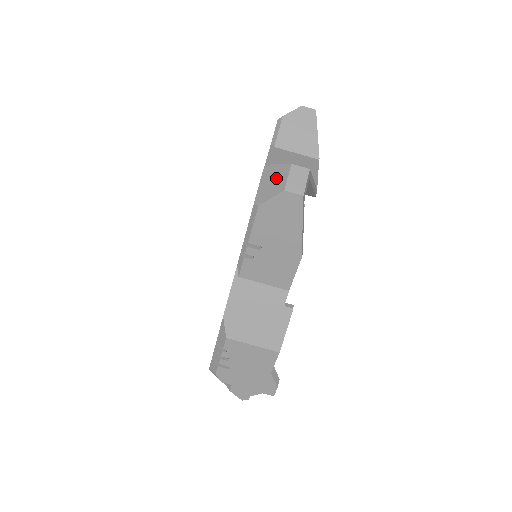
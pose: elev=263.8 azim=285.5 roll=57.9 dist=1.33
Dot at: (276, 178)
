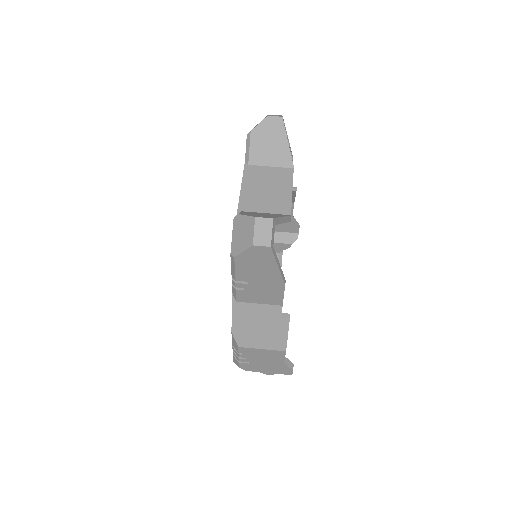
Dot at: (245, 230)
